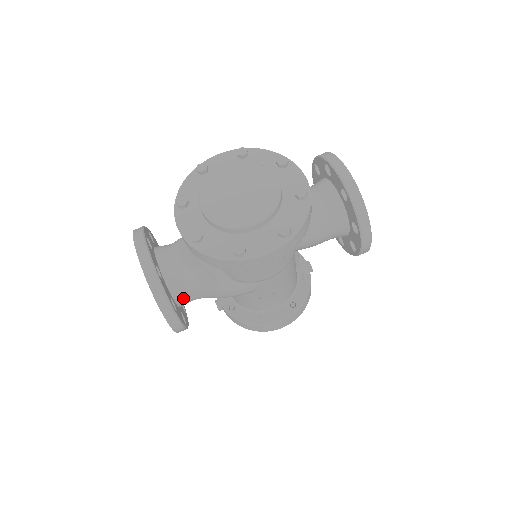
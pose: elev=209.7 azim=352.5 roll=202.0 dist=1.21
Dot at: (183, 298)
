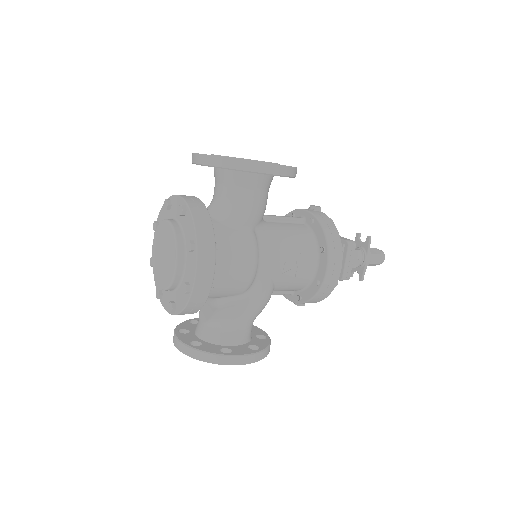
Dot at: (235, 338)
